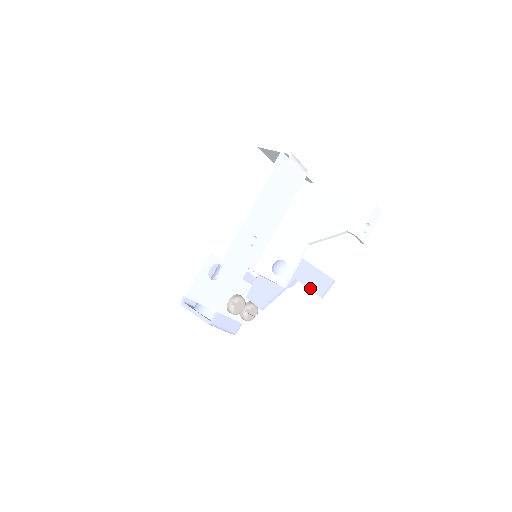
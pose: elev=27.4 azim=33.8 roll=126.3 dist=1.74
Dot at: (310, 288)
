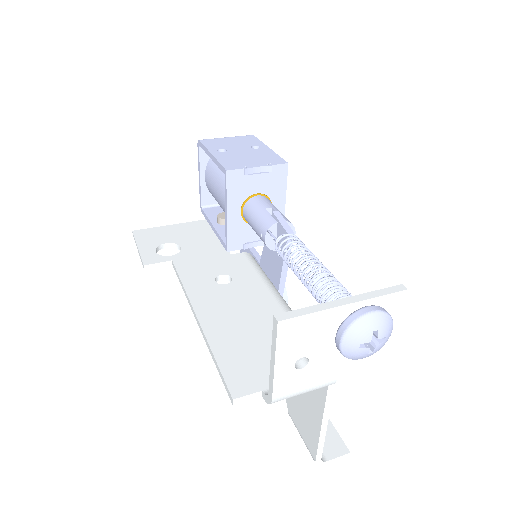
Dot at: occluded
